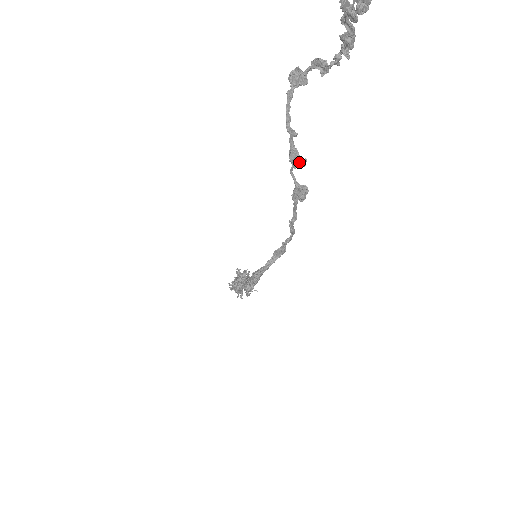
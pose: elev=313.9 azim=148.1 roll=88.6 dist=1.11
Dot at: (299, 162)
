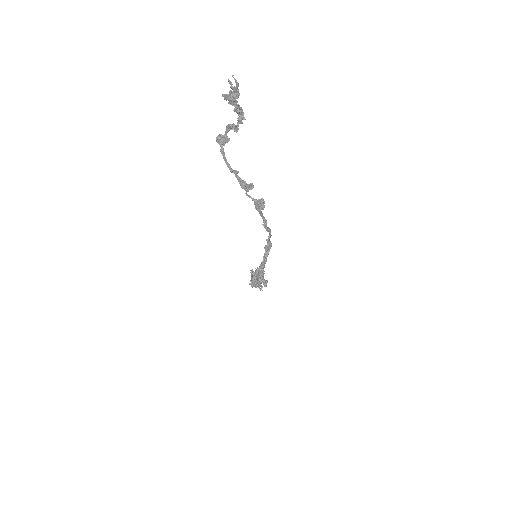
Dot at: (248, 187)
